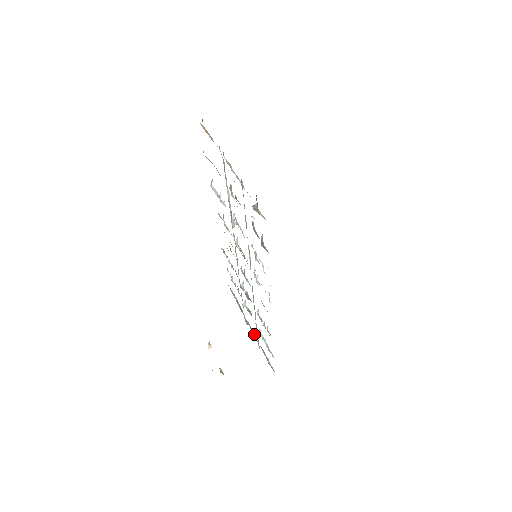
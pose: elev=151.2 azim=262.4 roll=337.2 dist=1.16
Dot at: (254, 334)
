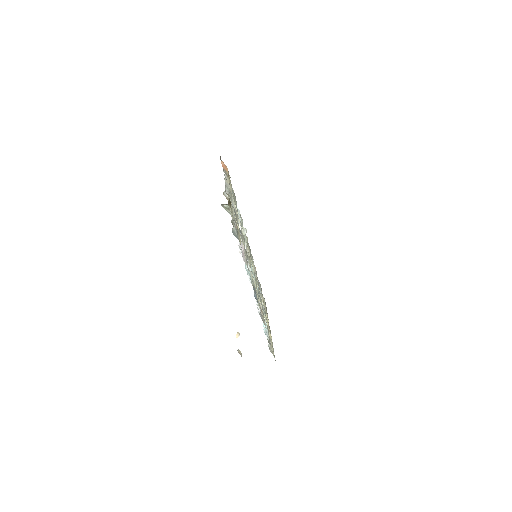
Dot at: (268, 328)
